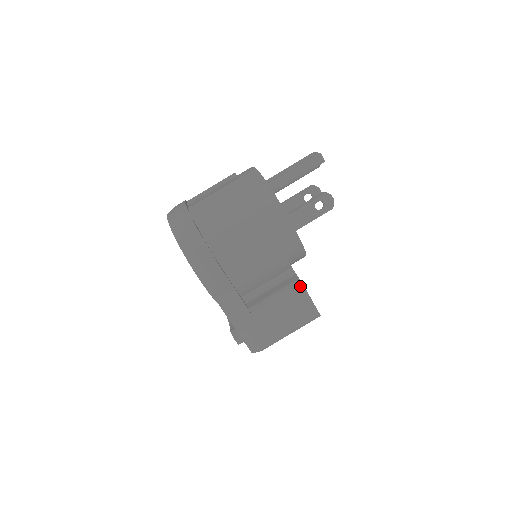
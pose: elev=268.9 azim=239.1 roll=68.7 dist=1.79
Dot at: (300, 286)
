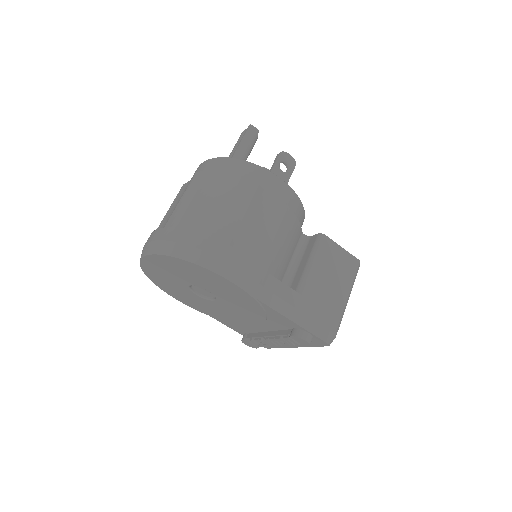
Dot at: (325, 239)
